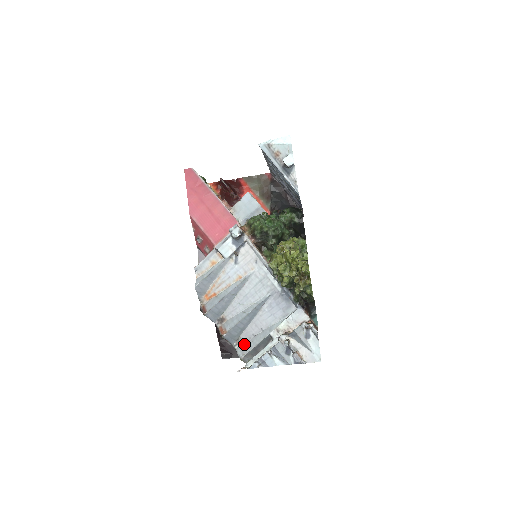
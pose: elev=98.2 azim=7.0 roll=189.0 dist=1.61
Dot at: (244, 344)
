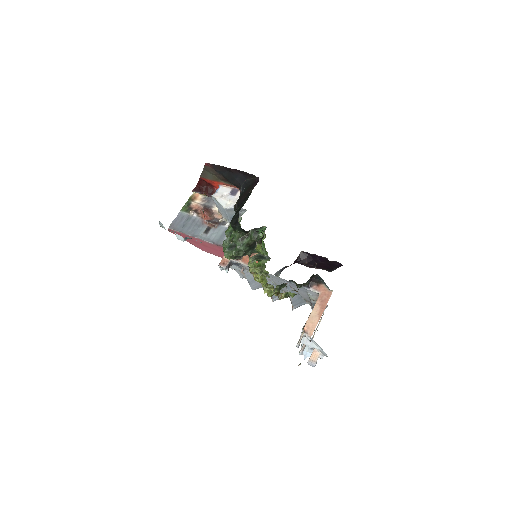
Dot at: occluded
